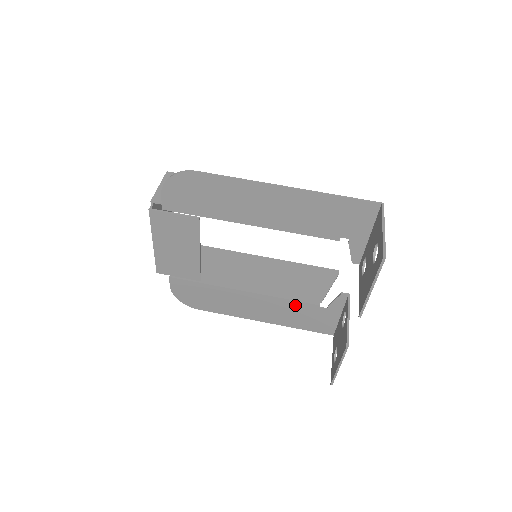
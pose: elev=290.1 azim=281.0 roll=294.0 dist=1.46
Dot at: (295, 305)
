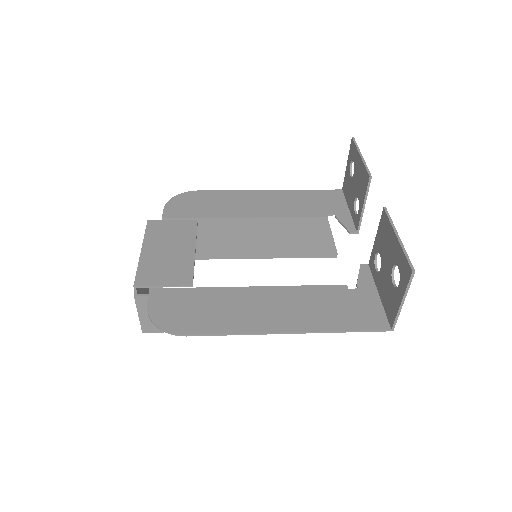
Dot at: (318, 292)
